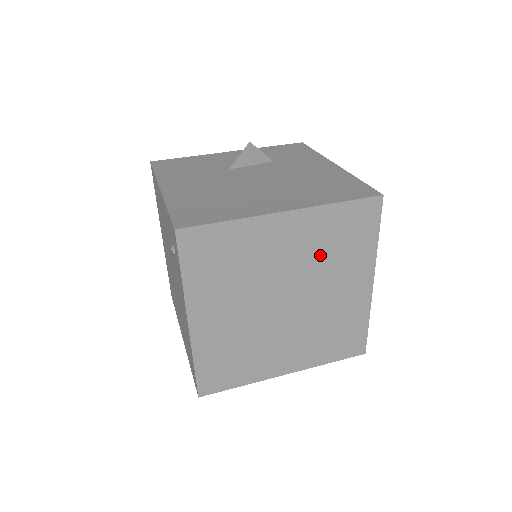
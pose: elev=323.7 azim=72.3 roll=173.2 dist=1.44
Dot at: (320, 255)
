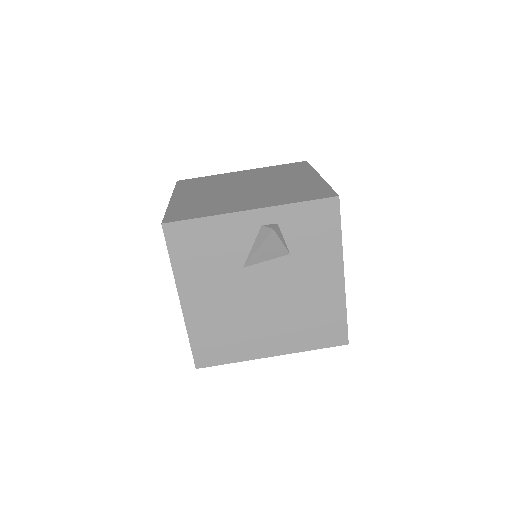
Dot at: occluded
